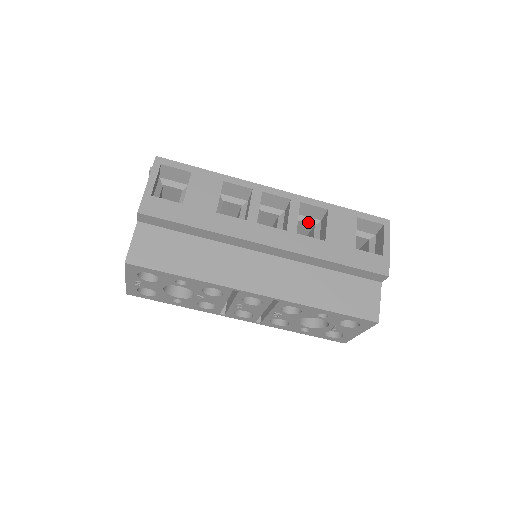
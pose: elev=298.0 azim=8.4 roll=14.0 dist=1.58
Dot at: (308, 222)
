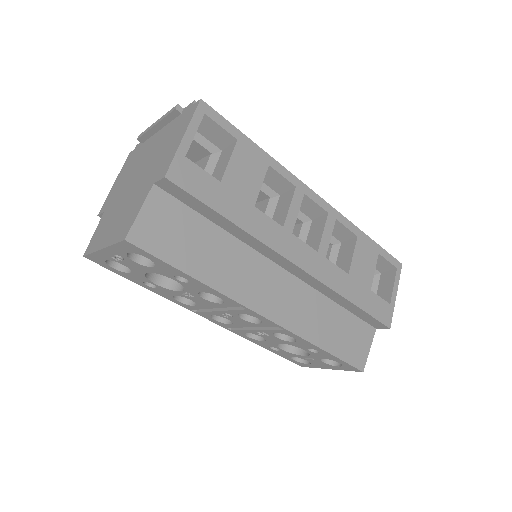
Dot at: occluded
